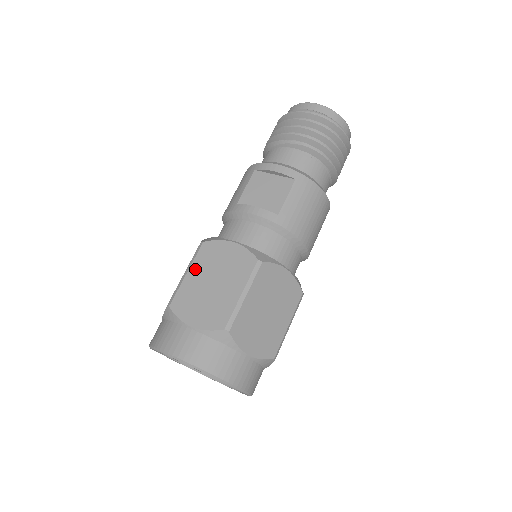
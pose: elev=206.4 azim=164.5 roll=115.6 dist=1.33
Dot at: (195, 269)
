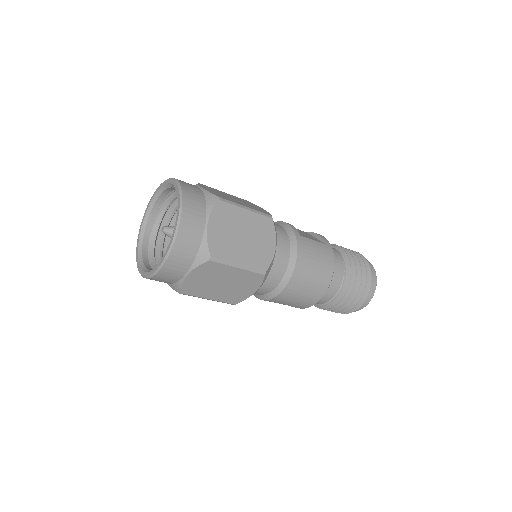
Dot at: (231, 195)
